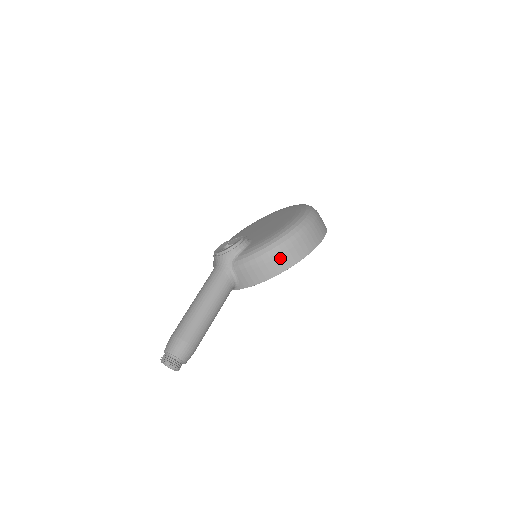
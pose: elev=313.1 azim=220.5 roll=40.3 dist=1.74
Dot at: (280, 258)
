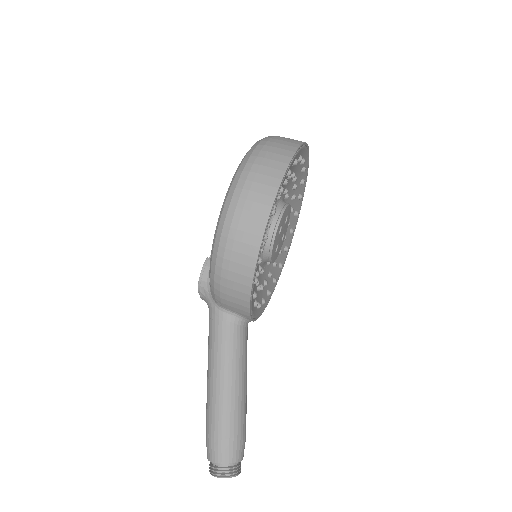
Dot at: (234, 259)
